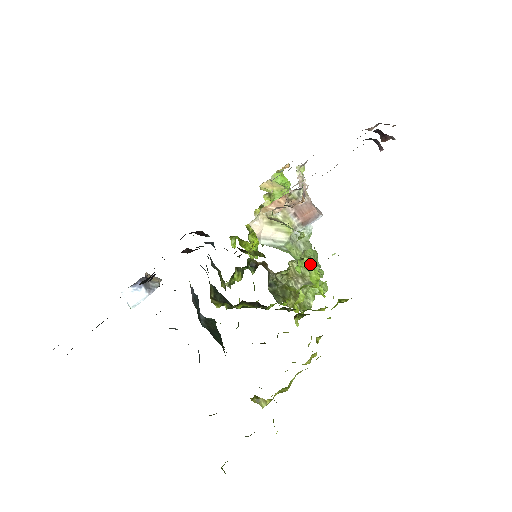
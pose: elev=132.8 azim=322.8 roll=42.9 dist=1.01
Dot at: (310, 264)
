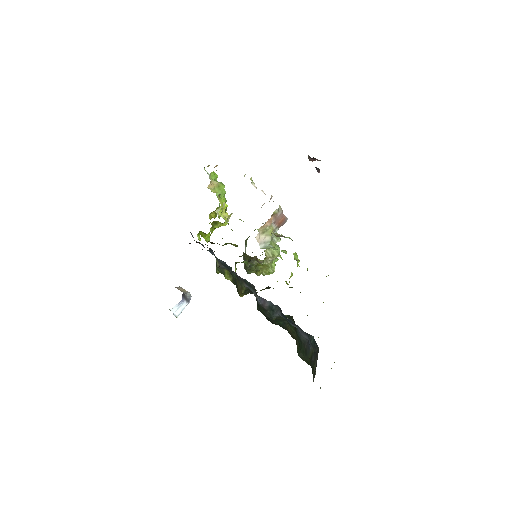
Dot at: (296, 255)
